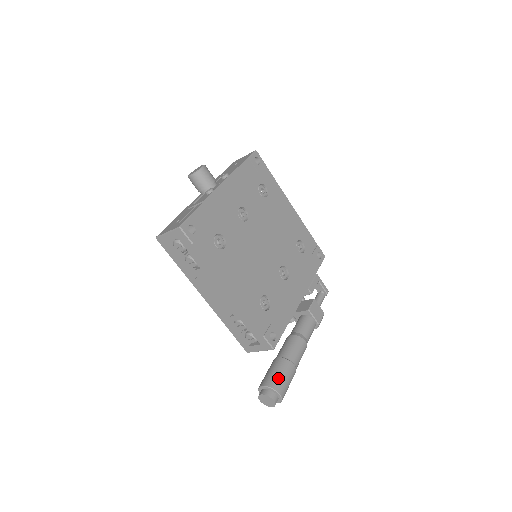
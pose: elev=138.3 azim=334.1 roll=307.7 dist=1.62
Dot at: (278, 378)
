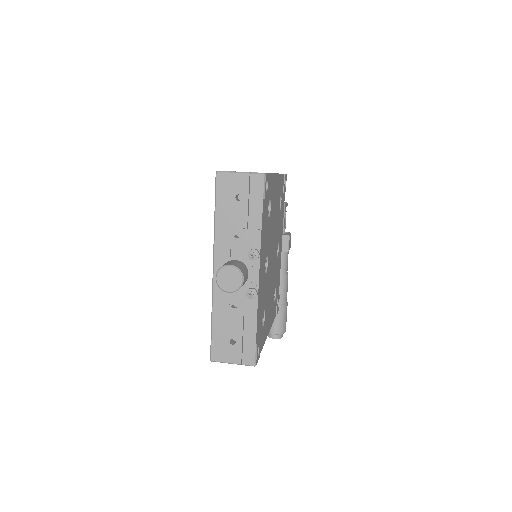
Dot at: (283, 324)
